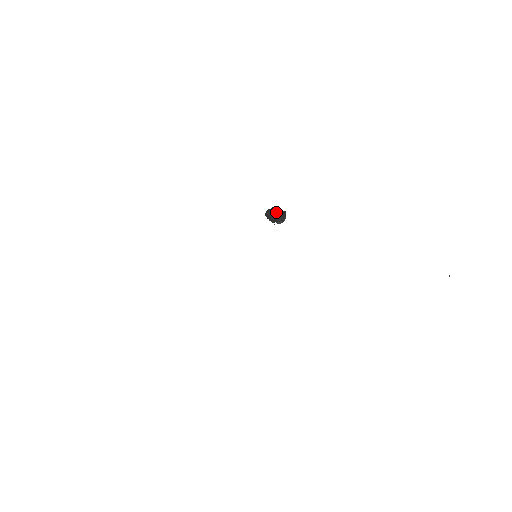
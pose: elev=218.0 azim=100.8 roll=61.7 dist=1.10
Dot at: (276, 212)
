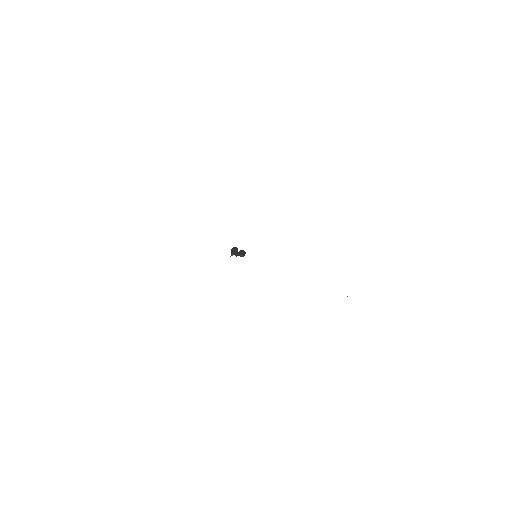
Dot at: occluded
